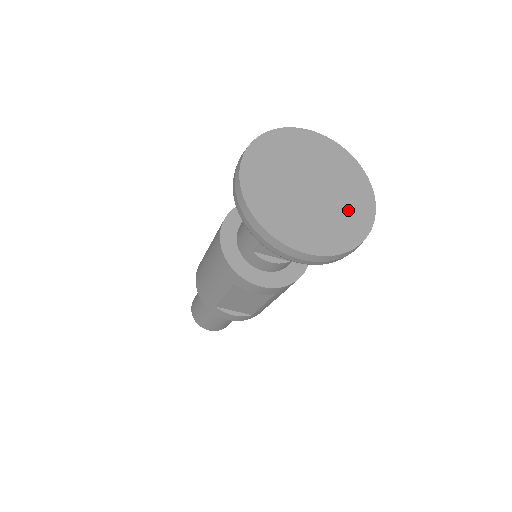
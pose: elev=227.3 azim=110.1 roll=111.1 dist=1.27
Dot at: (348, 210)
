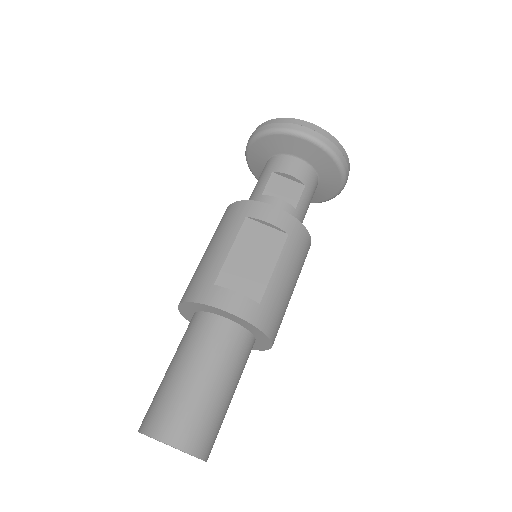
Dot at: occluded
